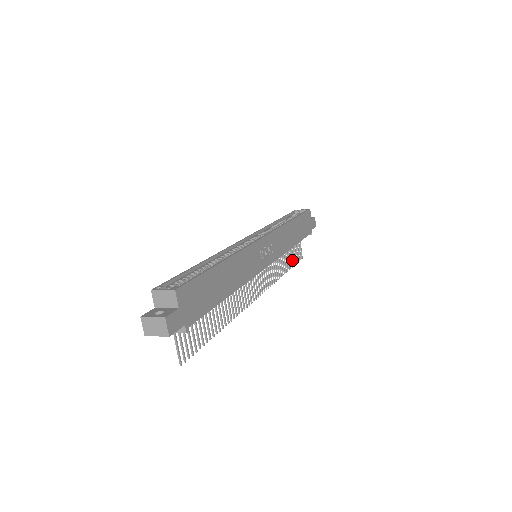
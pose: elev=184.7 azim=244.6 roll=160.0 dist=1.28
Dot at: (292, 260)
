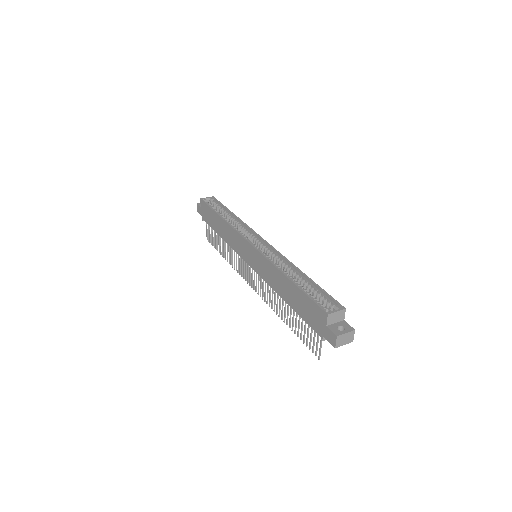
Dot at: (216, 245)
